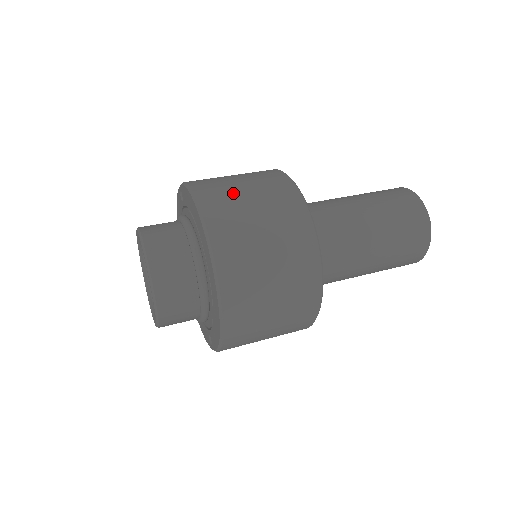
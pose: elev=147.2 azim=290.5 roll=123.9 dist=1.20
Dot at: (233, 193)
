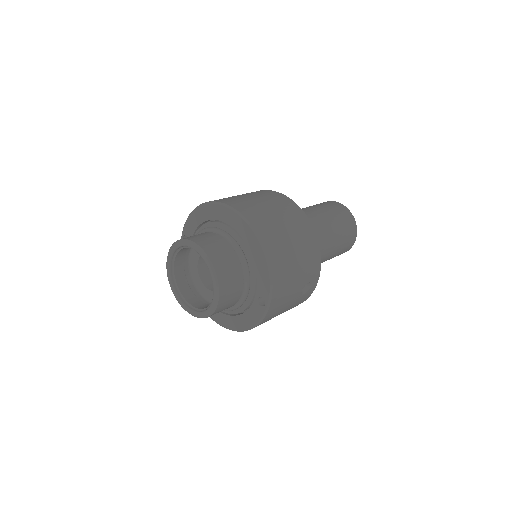
Dot at: occluded
